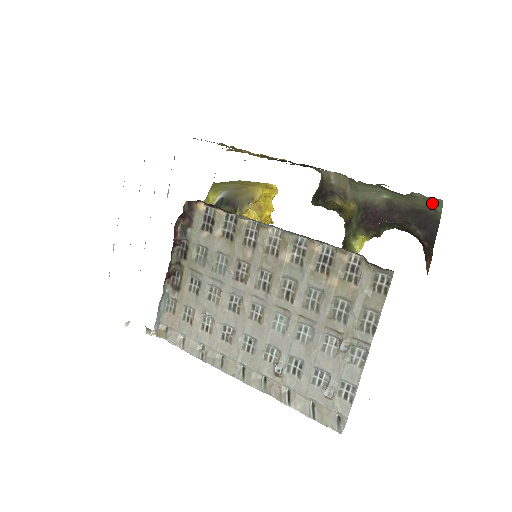
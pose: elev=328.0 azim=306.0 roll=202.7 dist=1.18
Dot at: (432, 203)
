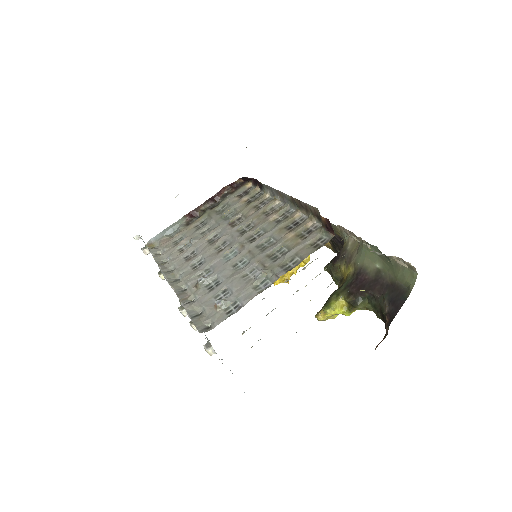
Dot at: (409, 277)
